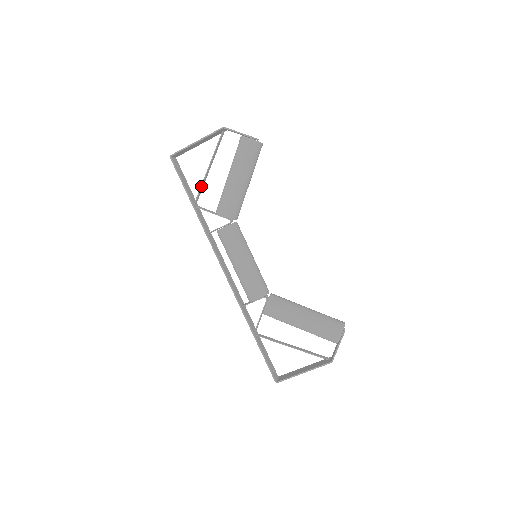
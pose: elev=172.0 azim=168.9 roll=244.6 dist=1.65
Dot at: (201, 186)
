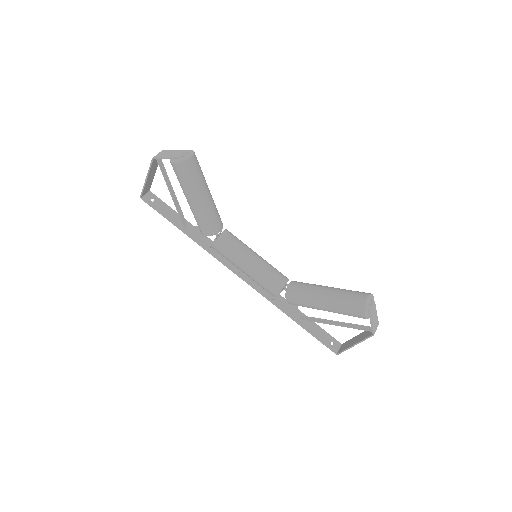
Dot at: (178, 212)
